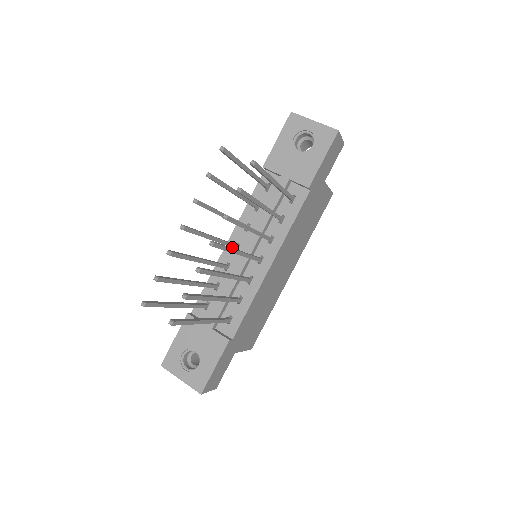
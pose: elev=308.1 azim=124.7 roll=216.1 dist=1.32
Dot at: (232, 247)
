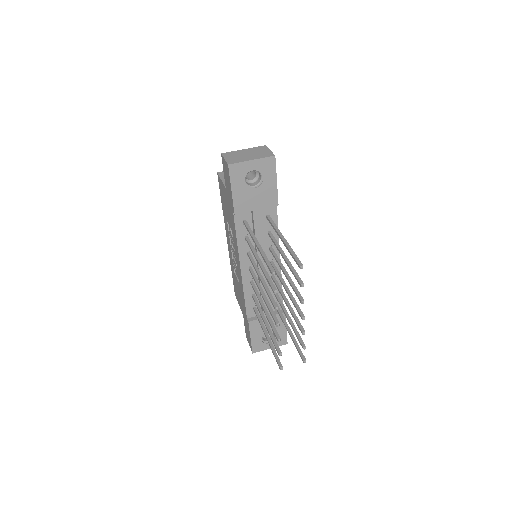
Dot at: (254, 274)
